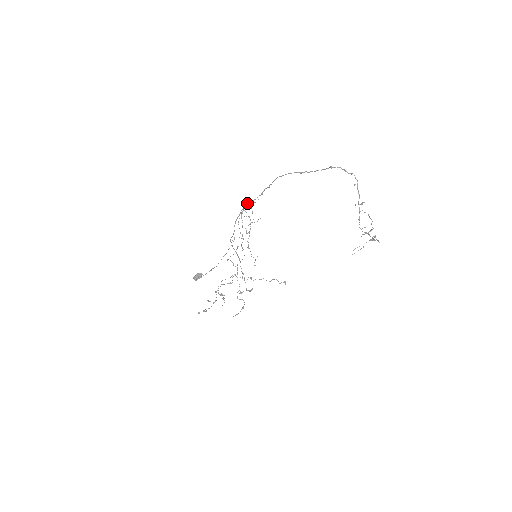
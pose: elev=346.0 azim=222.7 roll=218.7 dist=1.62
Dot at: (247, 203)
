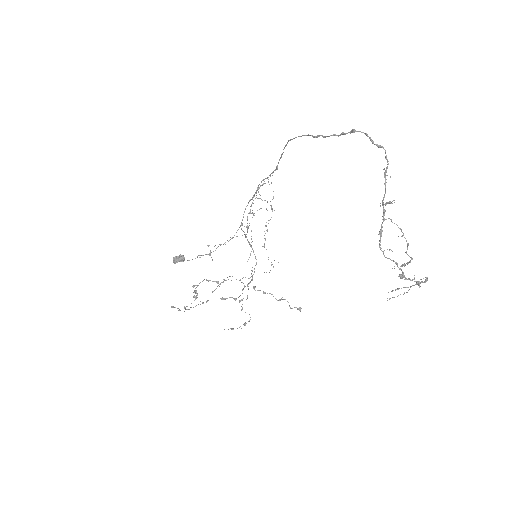
Dot at: occluded
